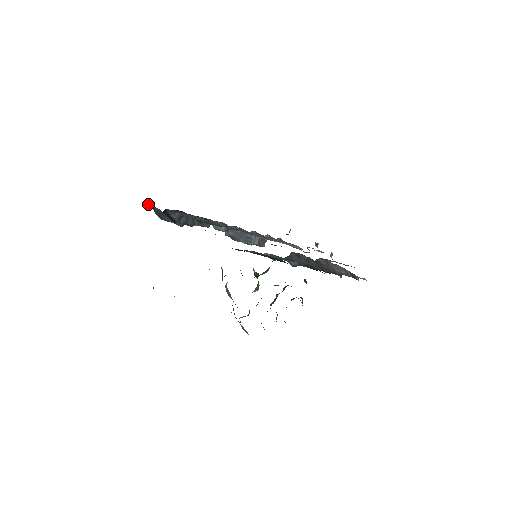
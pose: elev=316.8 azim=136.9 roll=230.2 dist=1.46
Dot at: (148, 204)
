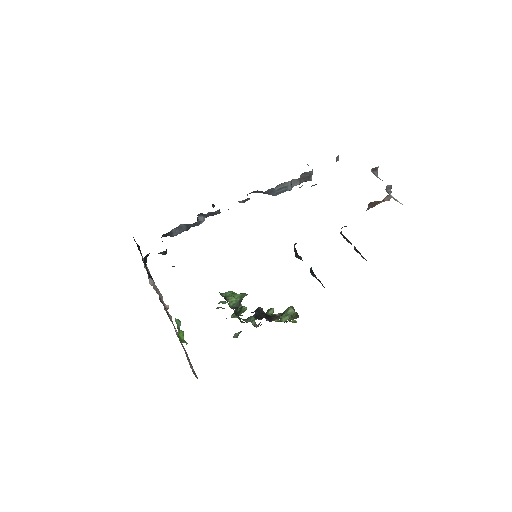
Dot at: occluded
